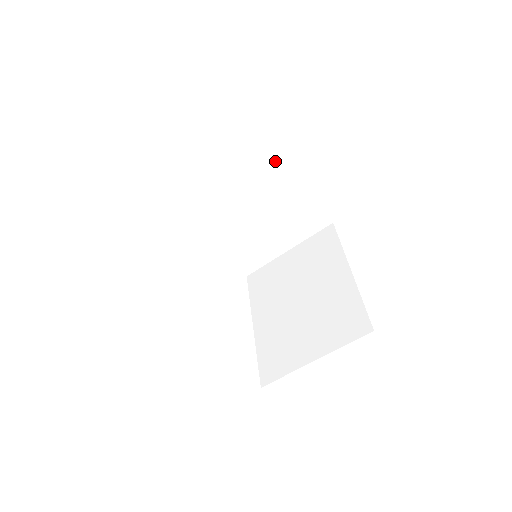
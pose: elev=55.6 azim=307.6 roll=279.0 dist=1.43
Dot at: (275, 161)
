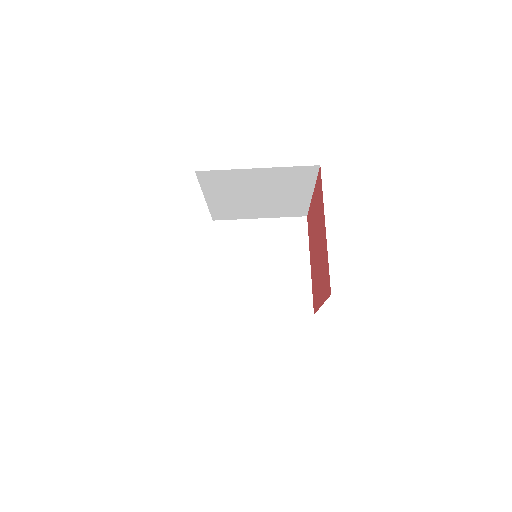
Dot at: (305, 231)
